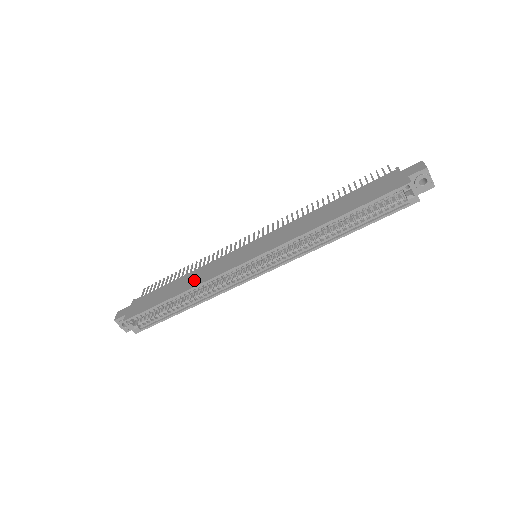
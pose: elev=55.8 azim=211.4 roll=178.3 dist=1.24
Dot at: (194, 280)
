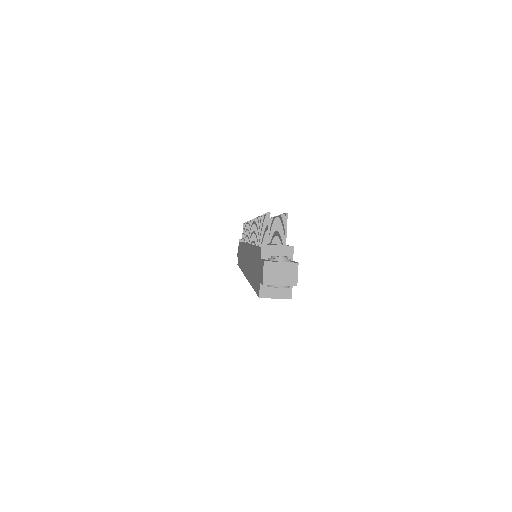
Dot at: (241, 260)
